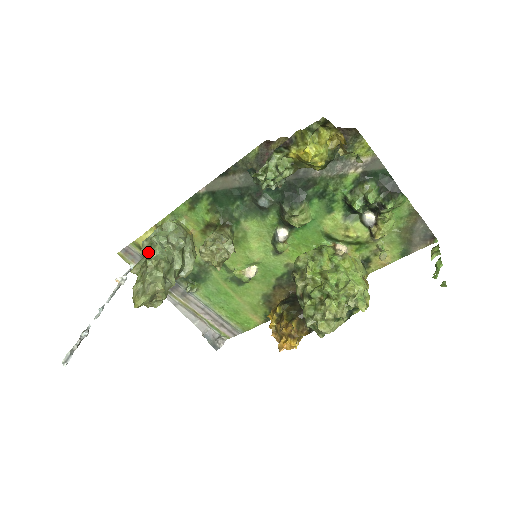
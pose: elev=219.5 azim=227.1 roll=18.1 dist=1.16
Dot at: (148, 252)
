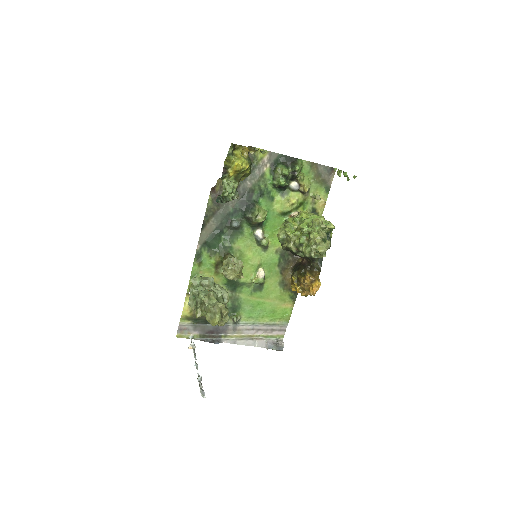
Dot at: (197, 299)
